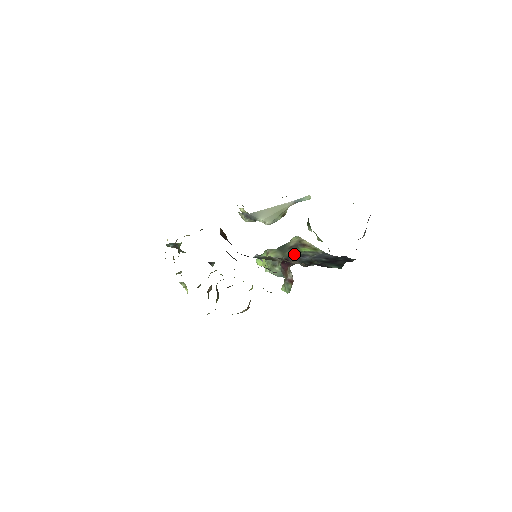
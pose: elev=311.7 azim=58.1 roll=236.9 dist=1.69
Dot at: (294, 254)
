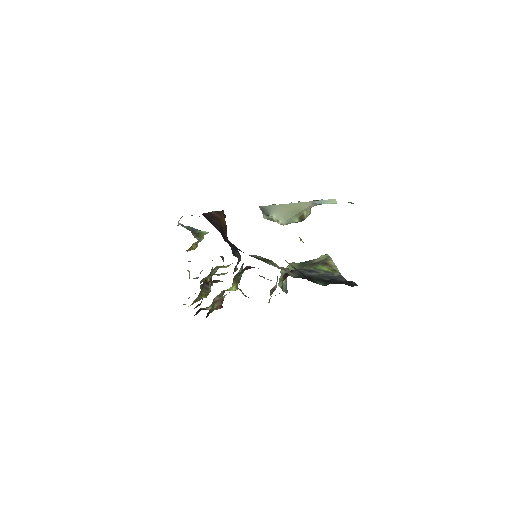
Dot at: occluded
